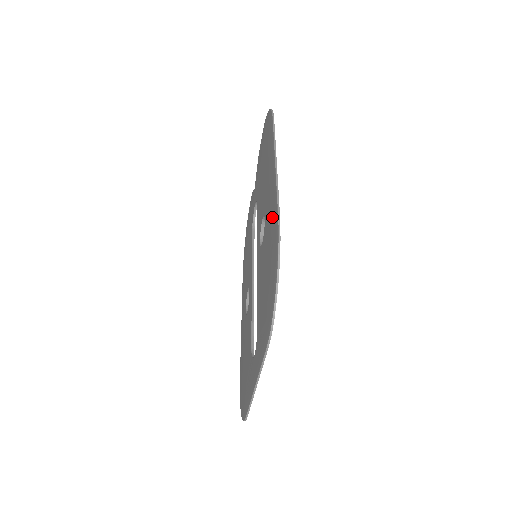
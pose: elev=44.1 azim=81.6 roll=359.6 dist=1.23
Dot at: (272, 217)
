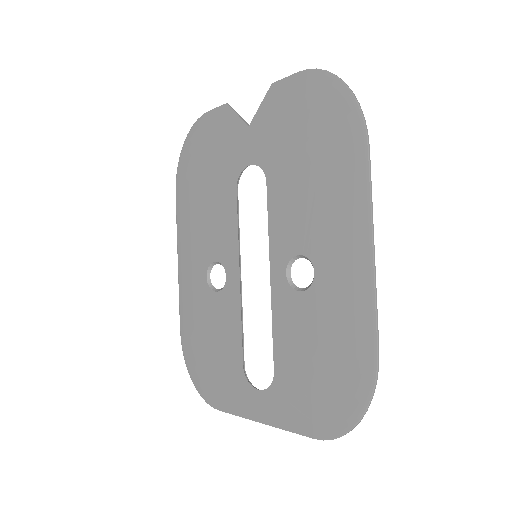
Dot at: (354, 321)
